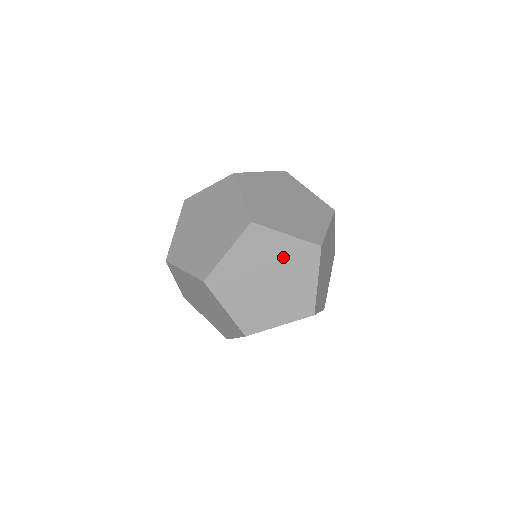
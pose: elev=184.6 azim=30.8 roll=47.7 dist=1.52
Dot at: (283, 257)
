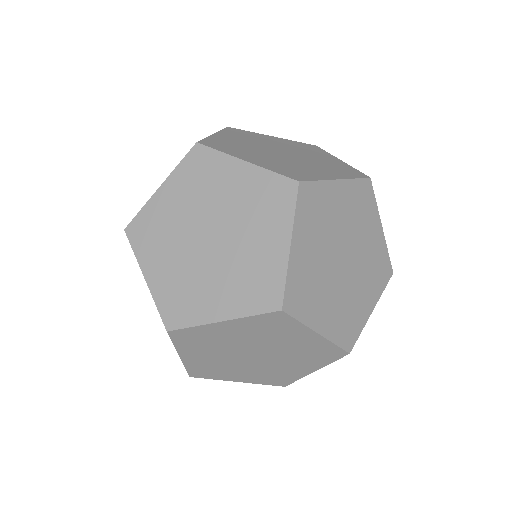
Dot at: (245, 336)
